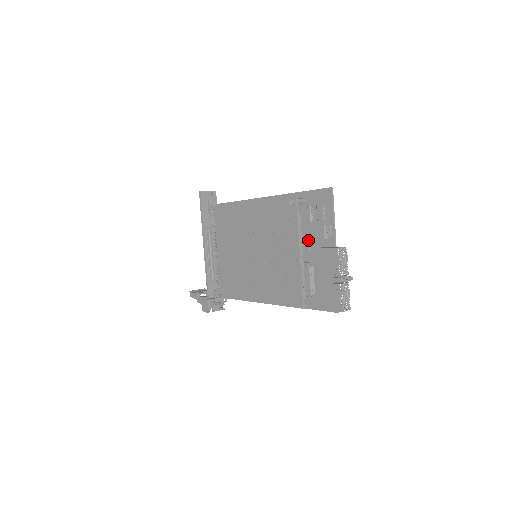
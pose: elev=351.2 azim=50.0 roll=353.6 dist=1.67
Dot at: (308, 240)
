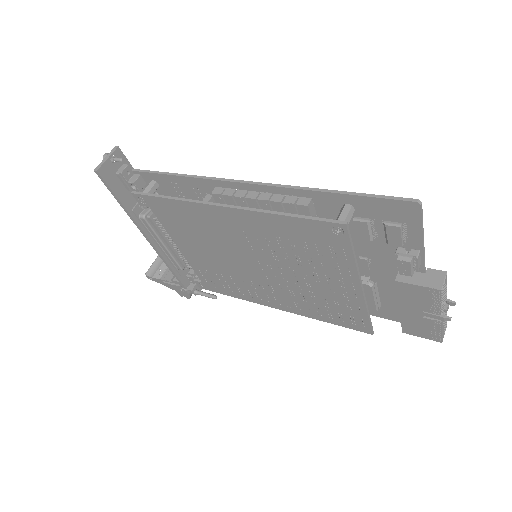
Dot at: (363, 255)
